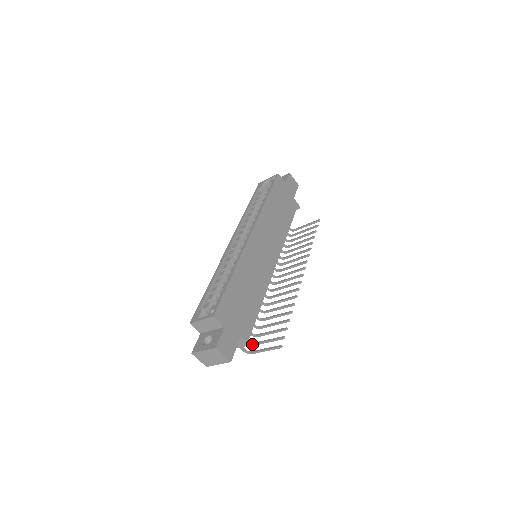
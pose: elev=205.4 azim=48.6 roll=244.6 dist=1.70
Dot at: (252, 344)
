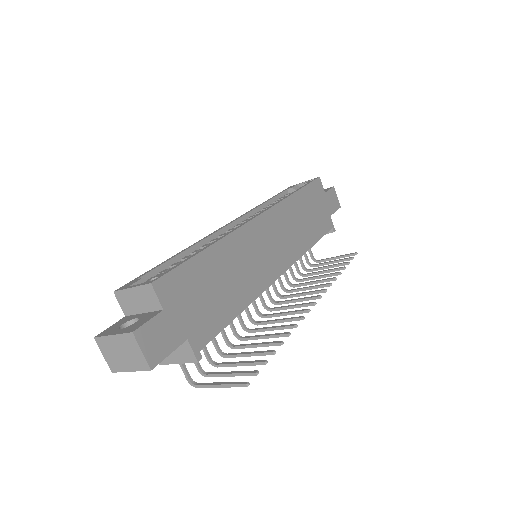
Dot at: (204, 373)
